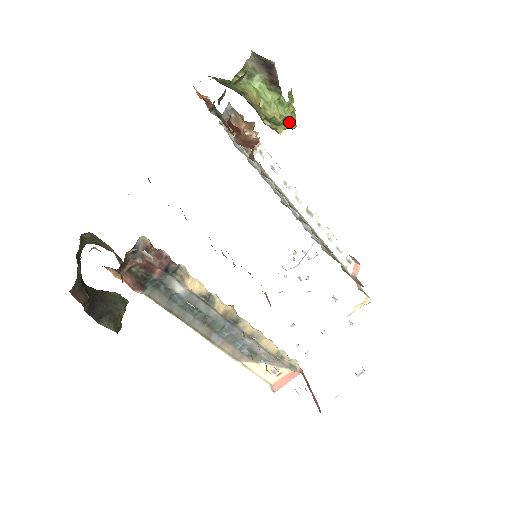
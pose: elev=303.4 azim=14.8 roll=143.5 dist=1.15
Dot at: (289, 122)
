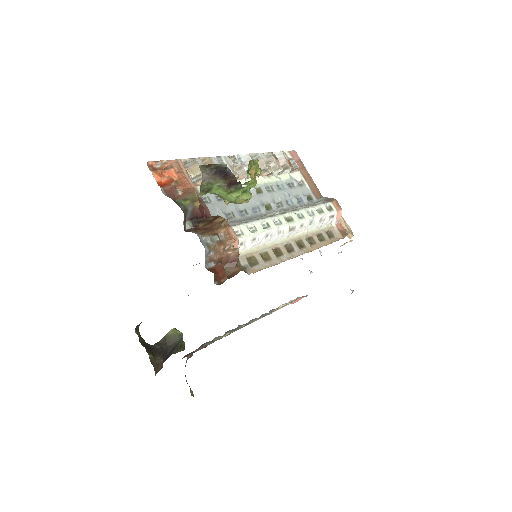
Dot at: (255, 184)
